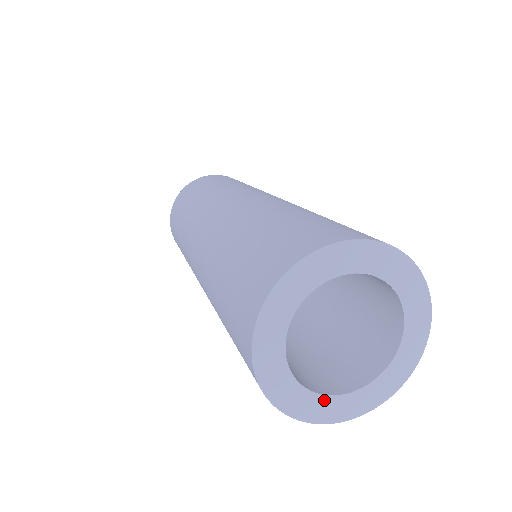
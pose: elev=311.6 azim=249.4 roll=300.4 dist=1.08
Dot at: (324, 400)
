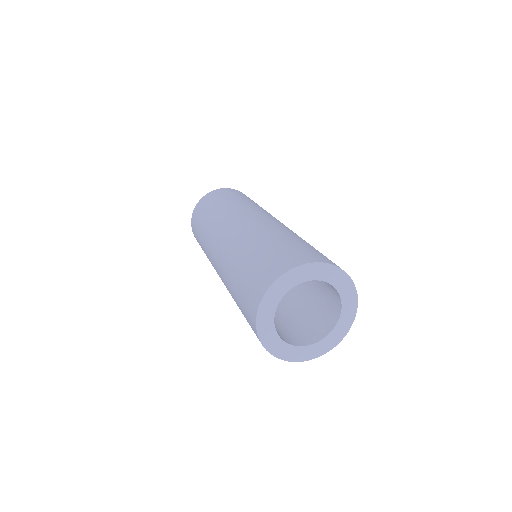
Dot at: (287, 346)
